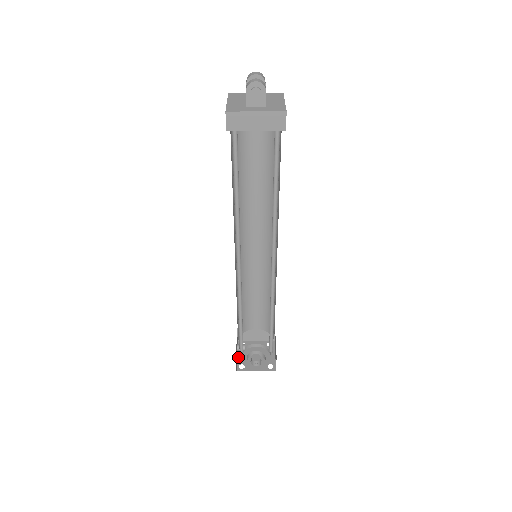
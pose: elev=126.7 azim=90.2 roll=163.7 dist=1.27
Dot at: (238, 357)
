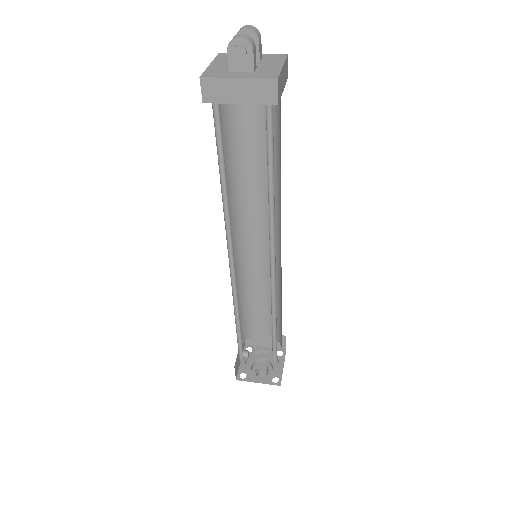
Dot at: (241, 364)
